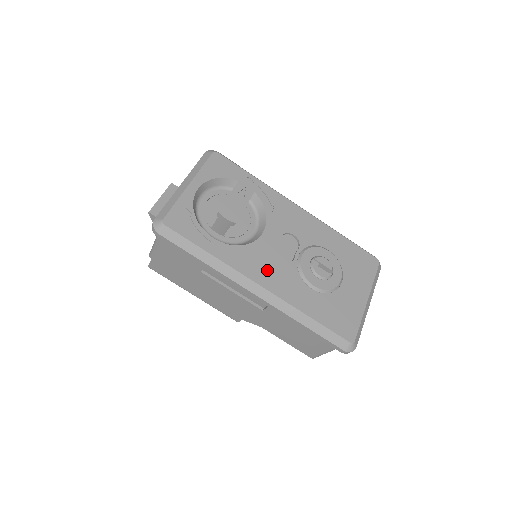
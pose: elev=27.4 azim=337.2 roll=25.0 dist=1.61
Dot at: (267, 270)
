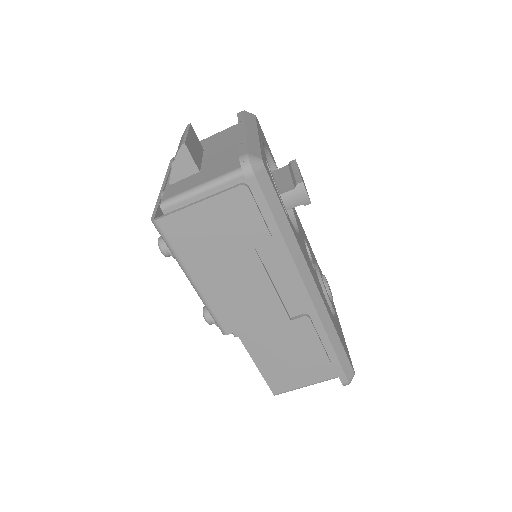
Dot at: occluded
